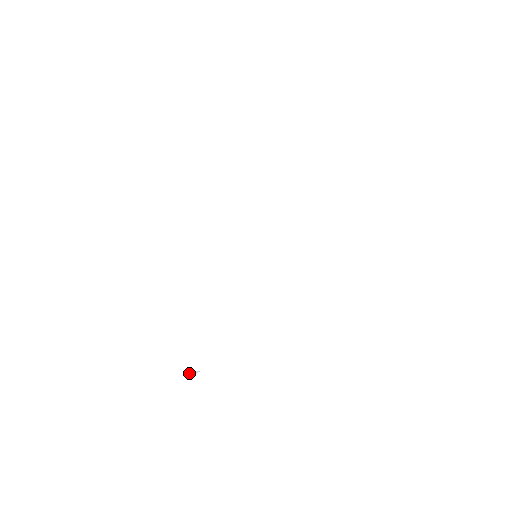
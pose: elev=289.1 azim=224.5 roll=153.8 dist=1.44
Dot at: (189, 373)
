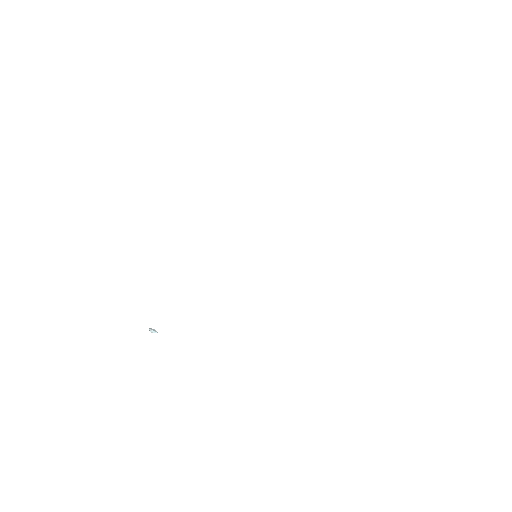
Dot at: (150, 328)
